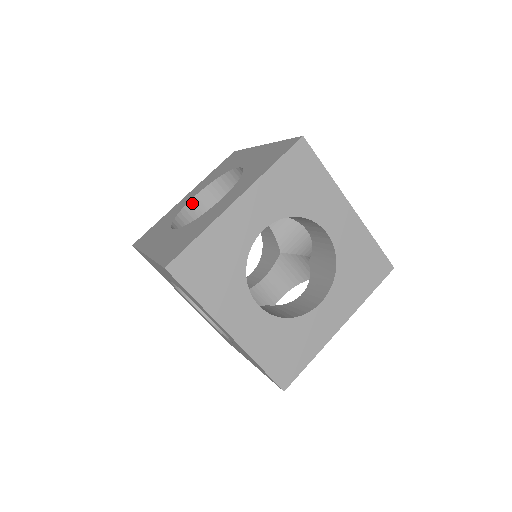
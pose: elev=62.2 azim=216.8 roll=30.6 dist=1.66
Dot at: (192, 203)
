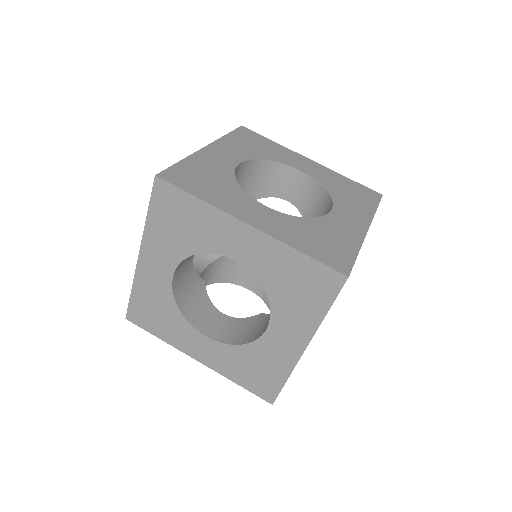
Dot at: occluded
